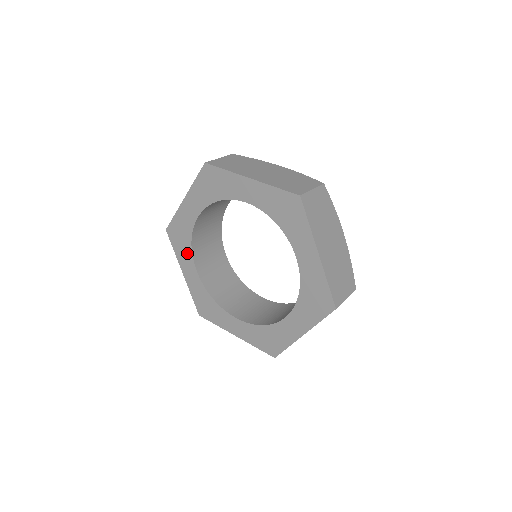
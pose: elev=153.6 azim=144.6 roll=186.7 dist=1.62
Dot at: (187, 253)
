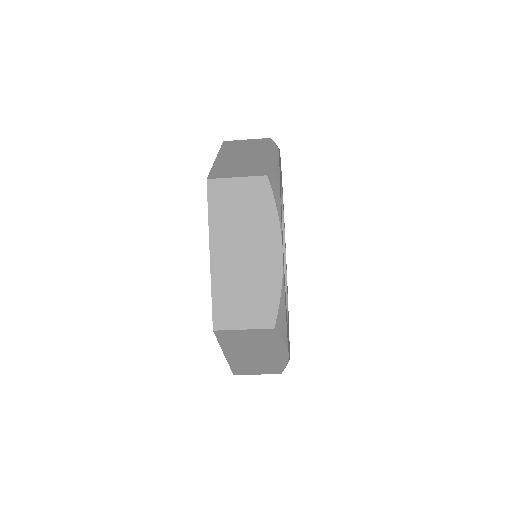
Dot at: occluded
